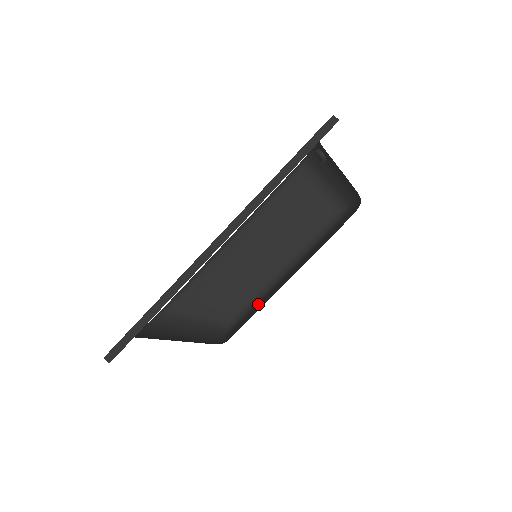
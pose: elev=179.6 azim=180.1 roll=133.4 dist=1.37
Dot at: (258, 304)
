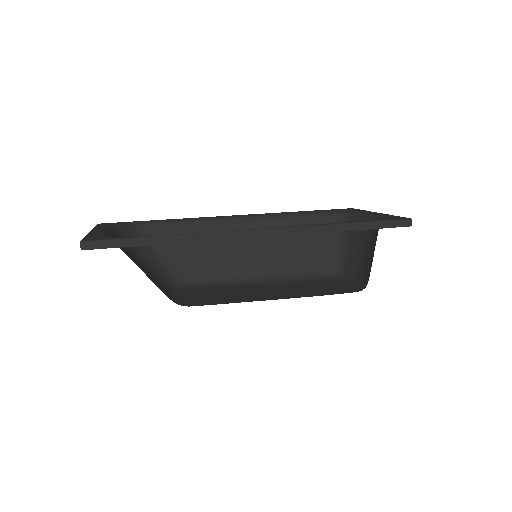
Dot at: (221, 290)
